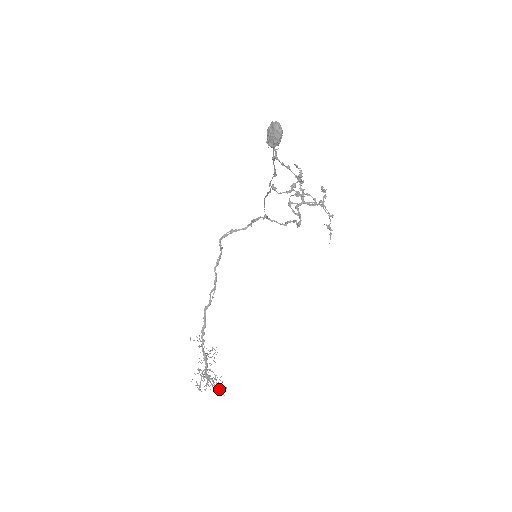
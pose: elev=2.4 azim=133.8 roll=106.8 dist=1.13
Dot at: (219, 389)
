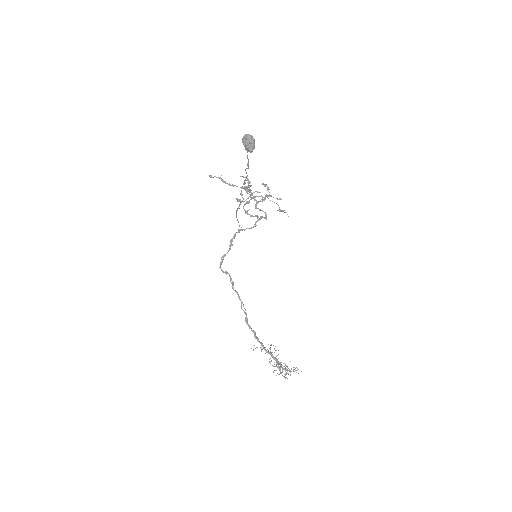
Dot at: occluded
